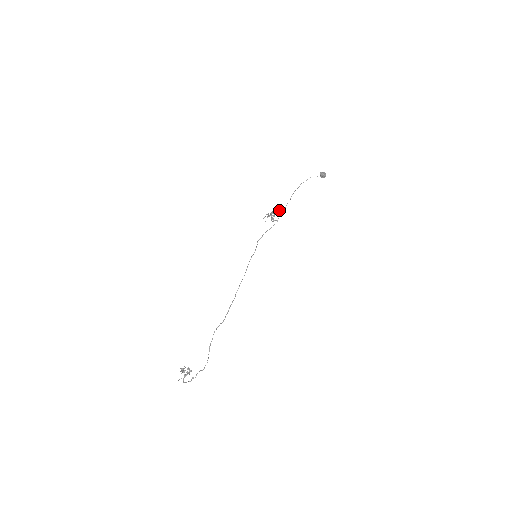
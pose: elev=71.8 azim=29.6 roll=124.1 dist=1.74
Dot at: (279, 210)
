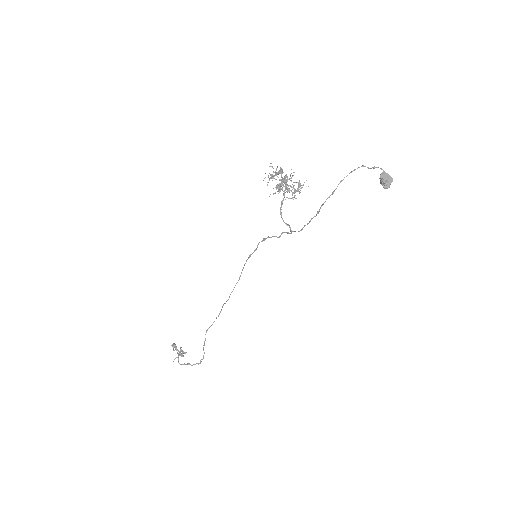
Dot at: (294, 192)
